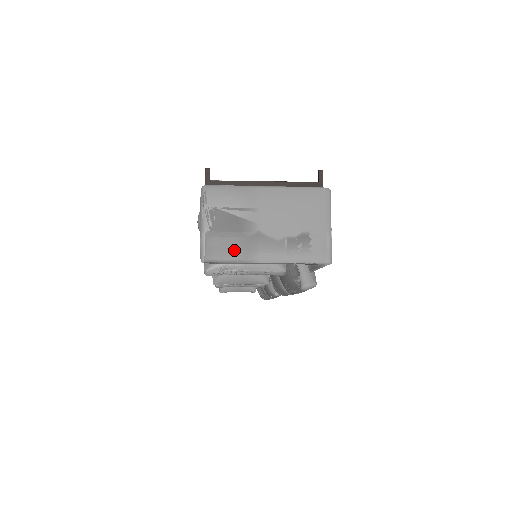
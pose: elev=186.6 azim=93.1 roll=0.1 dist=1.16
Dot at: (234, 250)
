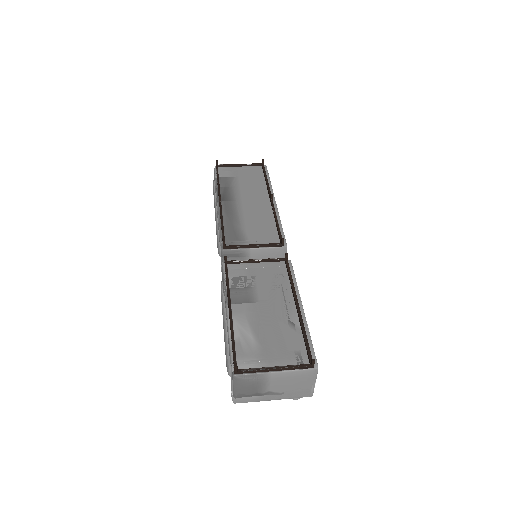
Dot at: (253, 399)
